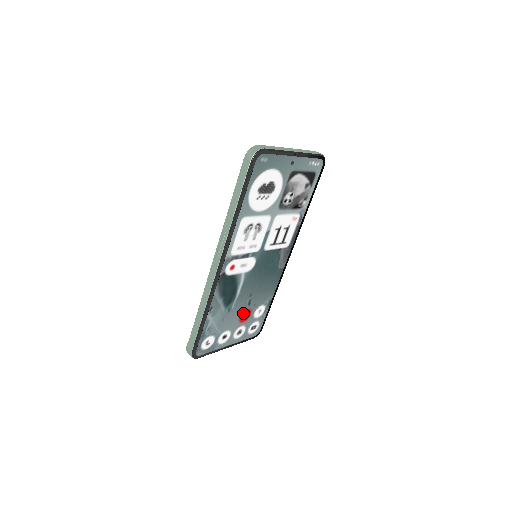
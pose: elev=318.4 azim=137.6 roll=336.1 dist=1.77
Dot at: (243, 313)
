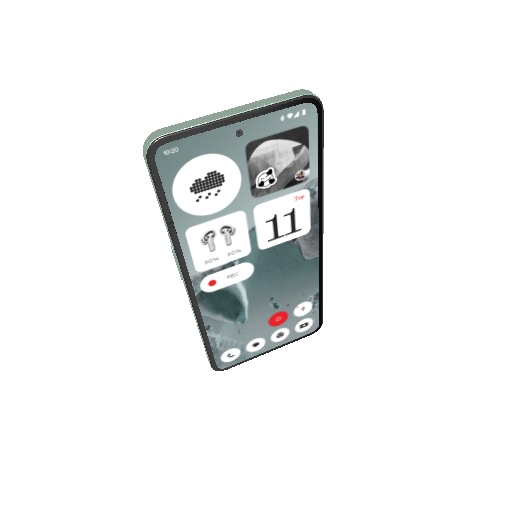
Dot at: (272, 317)
